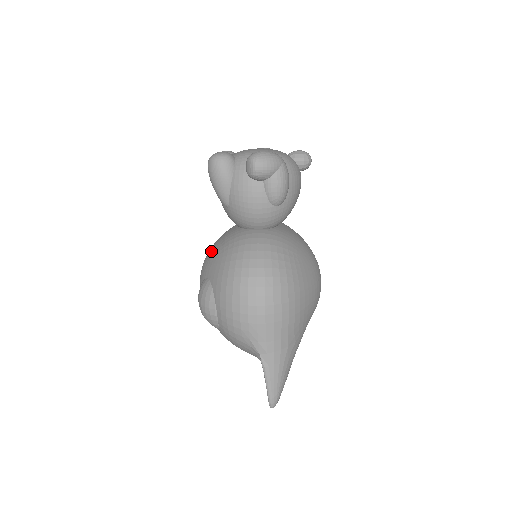
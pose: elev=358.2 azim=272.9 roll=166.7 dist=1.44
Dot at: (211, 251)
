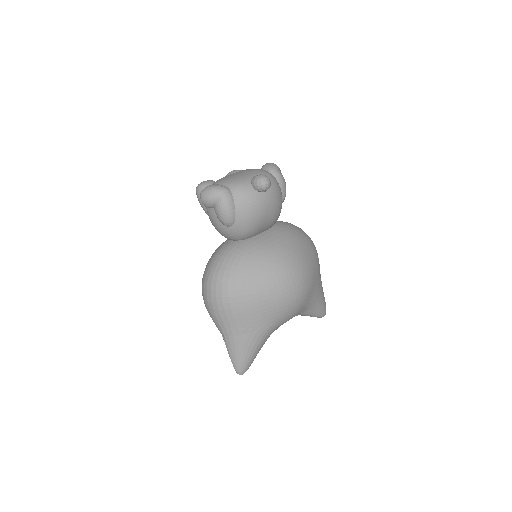
Dot at: occluded
